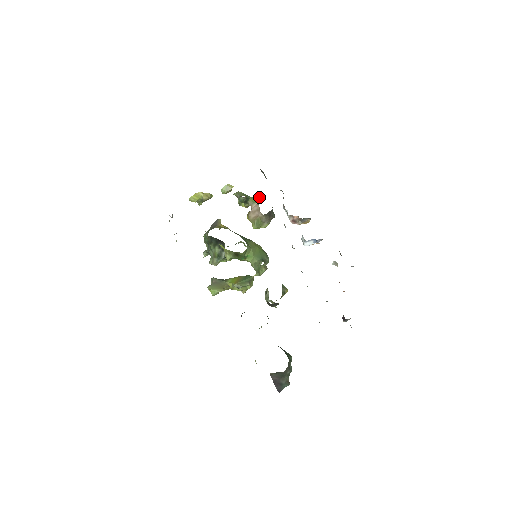
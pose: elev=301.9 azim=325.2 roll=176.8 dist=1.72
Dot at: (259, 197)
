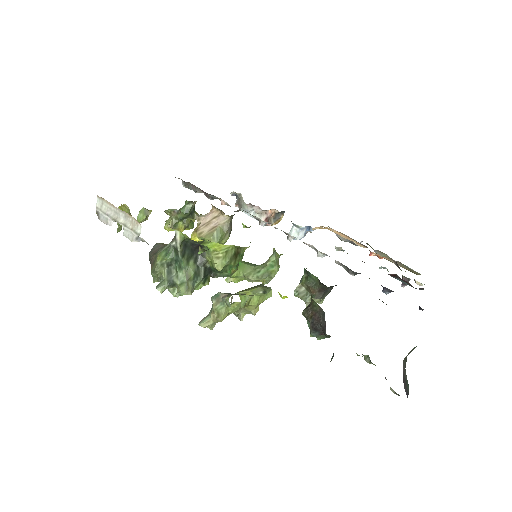
Dot at: occluded
